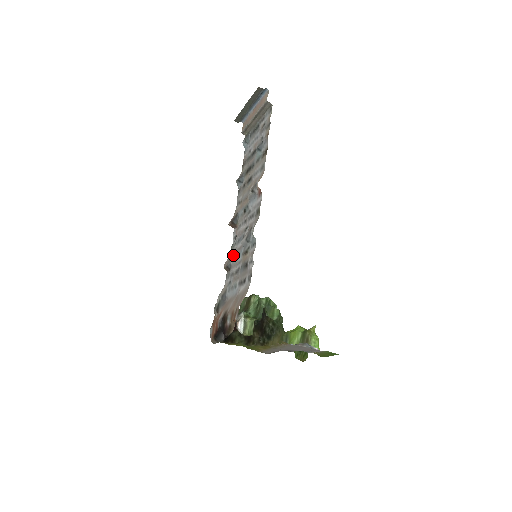
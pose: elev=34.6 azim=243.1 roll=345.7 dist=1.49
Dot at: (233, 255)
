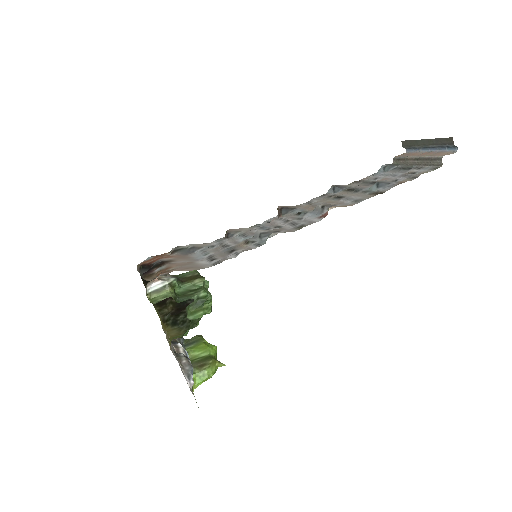
Dot at: (244, 231)
